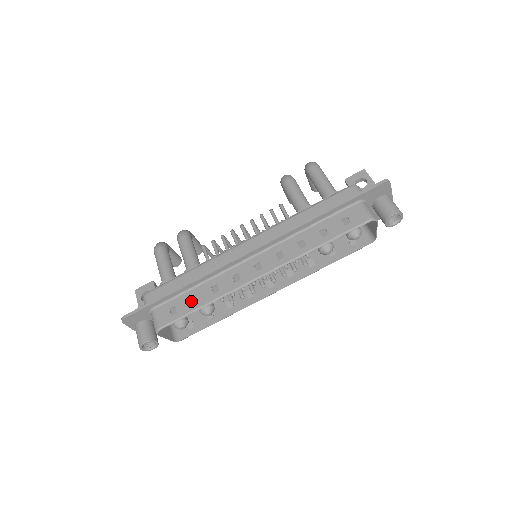
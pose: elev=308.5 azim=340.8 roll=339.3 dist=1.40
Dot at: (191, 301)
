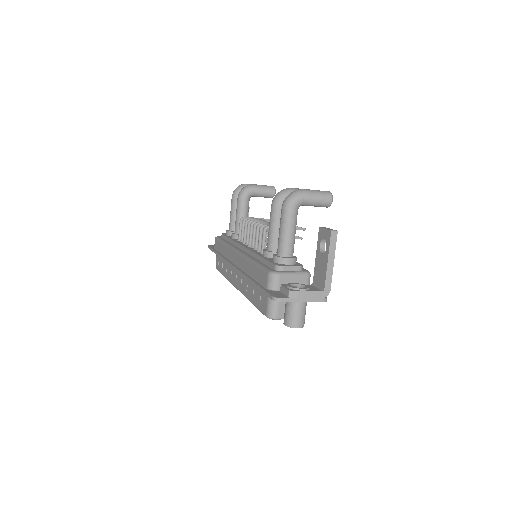
Dot at: (222, 266)
